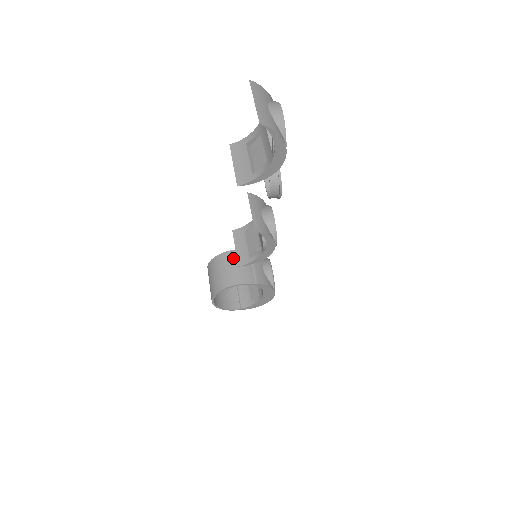
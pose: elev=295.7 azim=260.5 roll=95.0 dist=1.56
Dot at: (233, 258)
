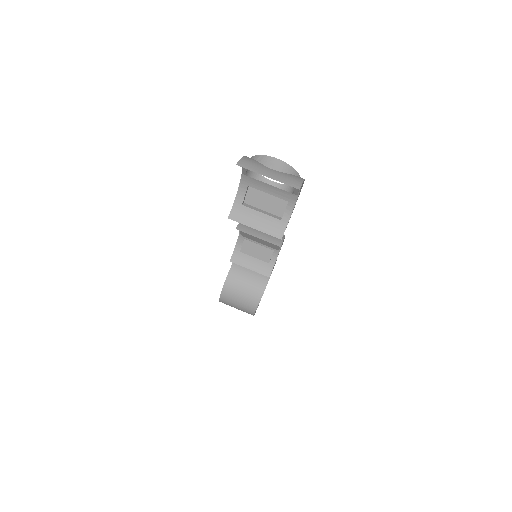
Dot at: (237, 275)
